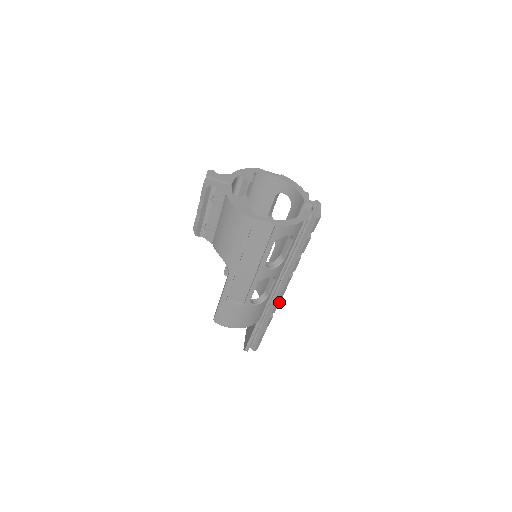
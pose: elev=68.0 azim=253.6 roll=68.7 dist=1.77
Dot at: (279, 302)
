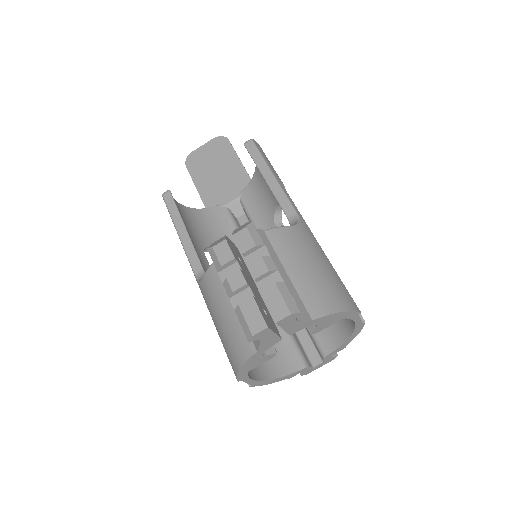
Dot at: occluded
